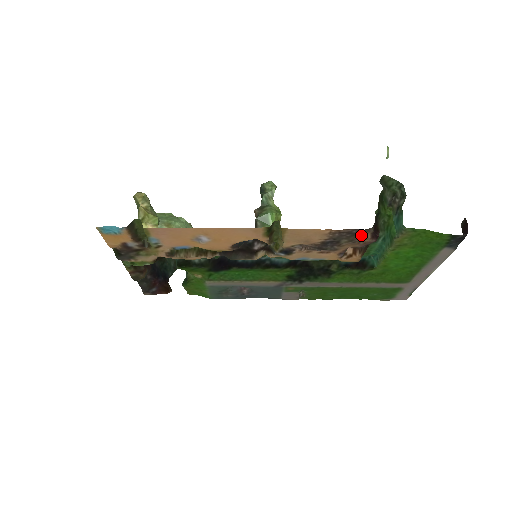
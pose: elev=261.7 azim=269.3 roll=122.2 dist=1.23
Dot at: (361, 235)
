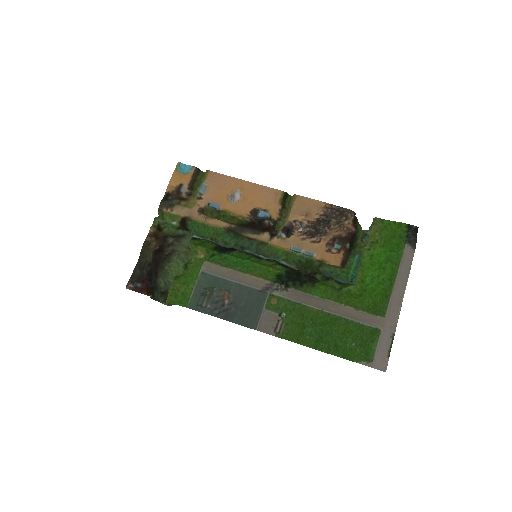
Dot at: (346, 216)
